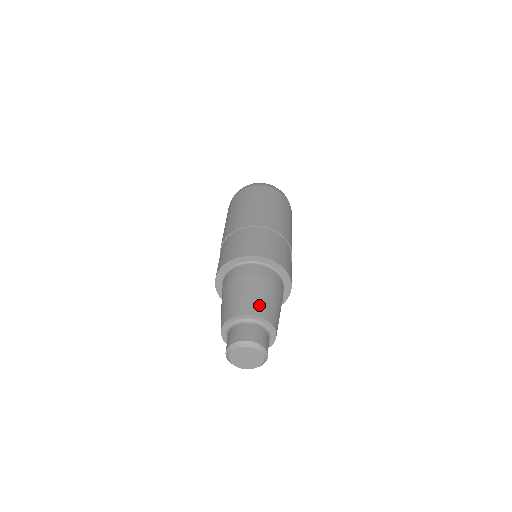
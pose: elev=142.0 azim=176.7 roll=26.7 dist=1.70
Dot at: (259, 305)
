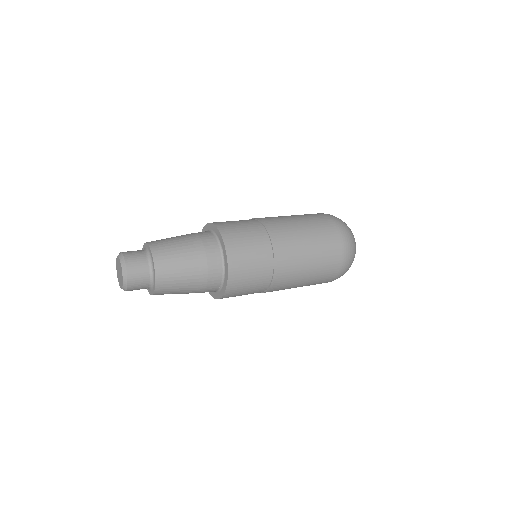
Dot at: (160, 240)
